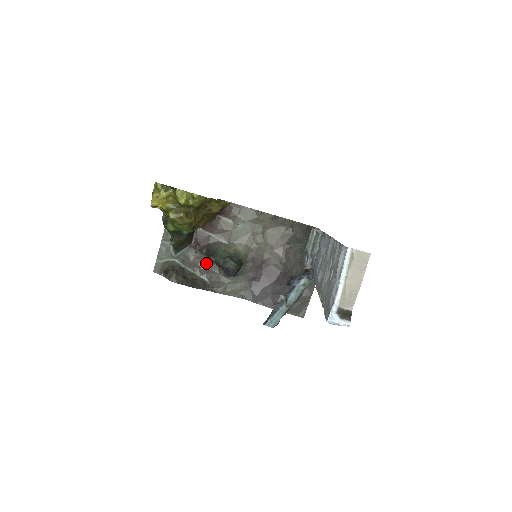
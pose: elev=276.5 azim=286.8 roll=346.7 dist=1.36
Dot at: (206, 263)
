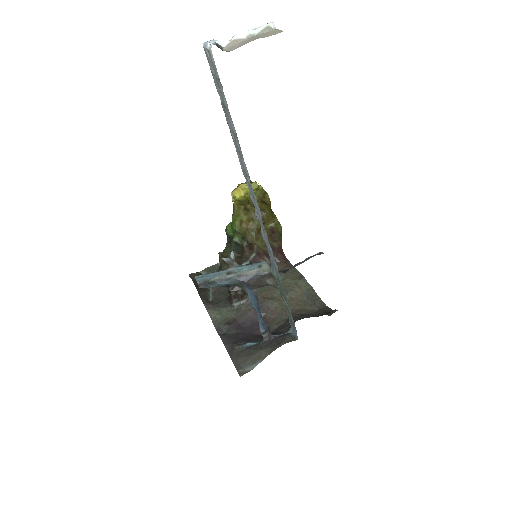
Dot at: (226, 290)
